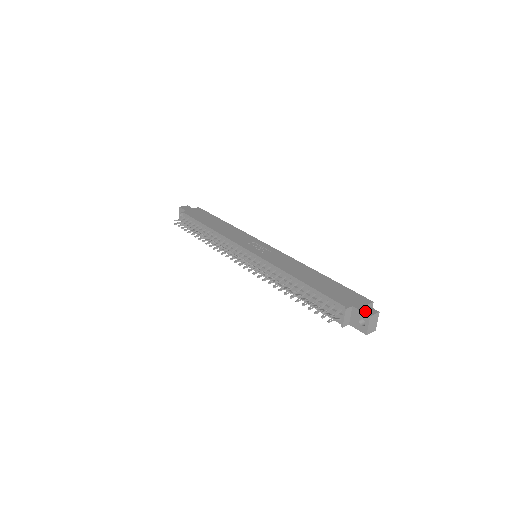
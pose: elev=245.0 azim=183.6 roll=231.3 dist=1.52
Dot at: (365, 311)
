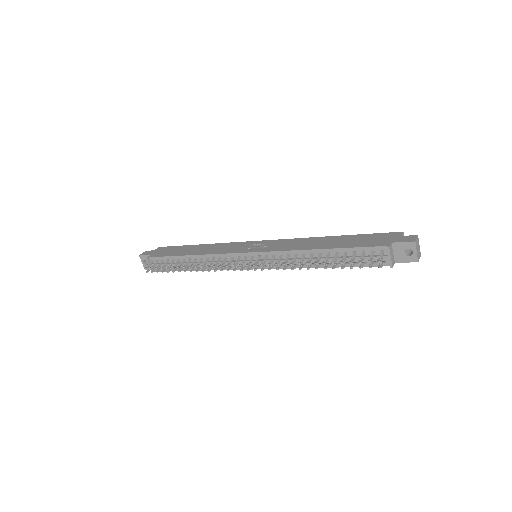
Dot at: (406, 240)
